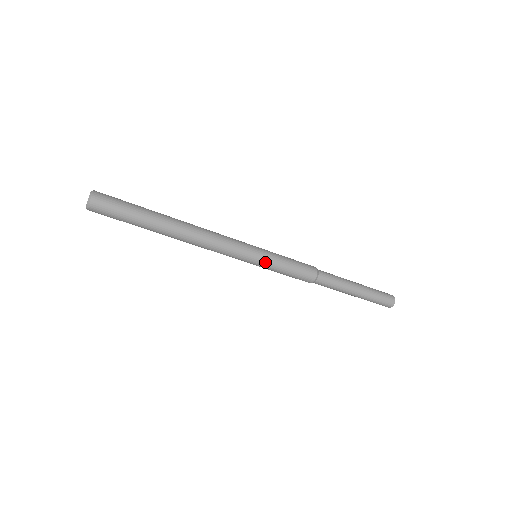
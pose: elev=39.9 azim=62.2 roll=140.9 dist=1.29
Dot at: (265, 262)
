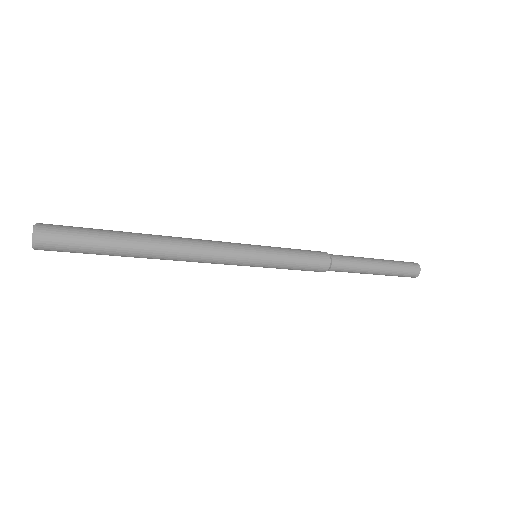
Dot at: (269, 260)
